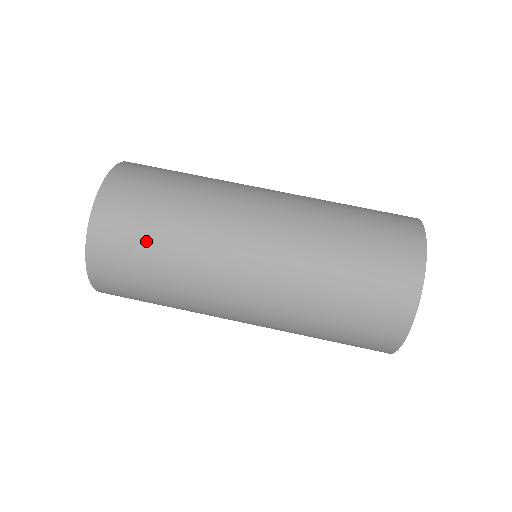
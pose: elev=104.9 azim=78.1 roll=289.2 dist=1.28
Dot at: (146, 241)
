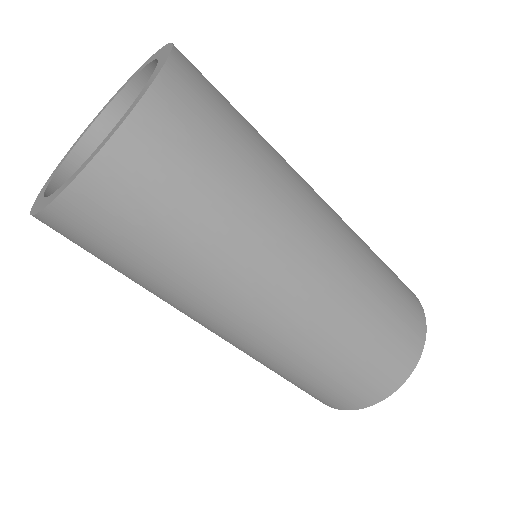
Dot at: (160, 236)
